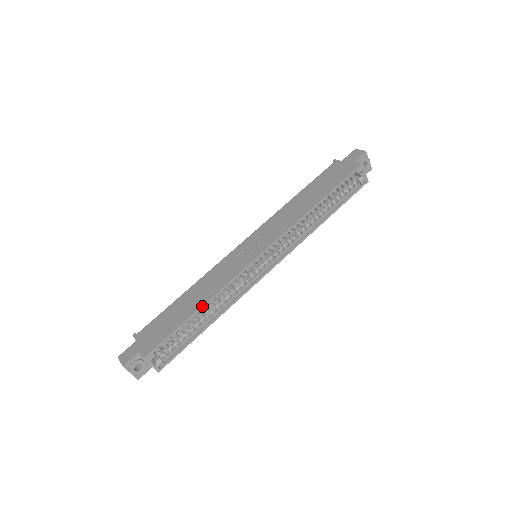
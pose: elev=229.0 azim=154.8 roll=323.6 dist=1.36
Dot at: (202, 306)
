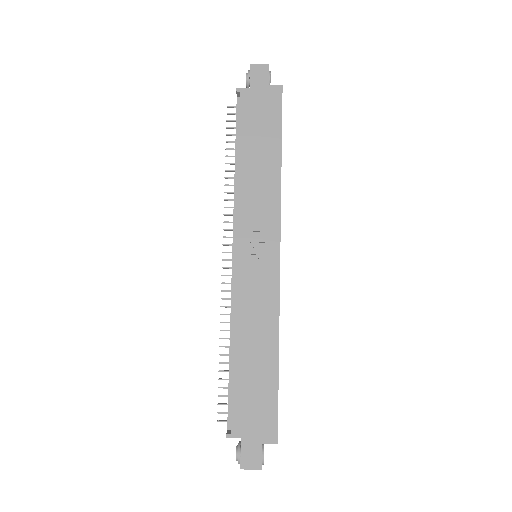
Dot at: occluded
